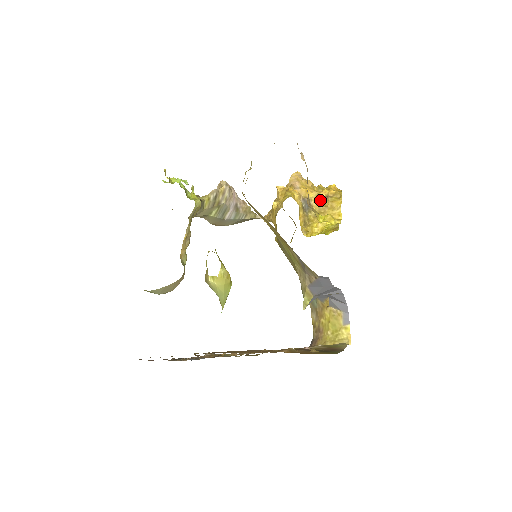
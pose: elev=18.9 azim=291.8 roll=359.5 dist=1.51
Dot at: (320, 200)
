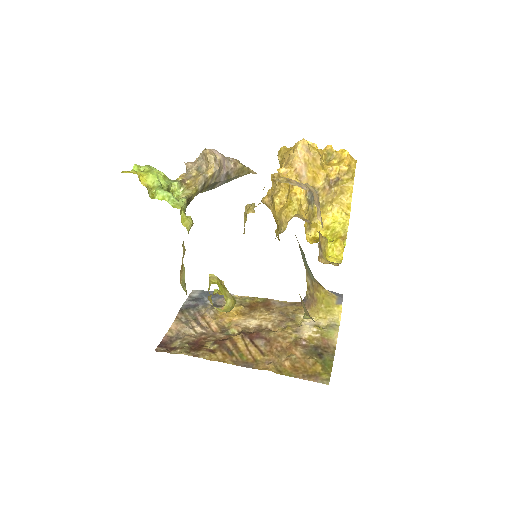
Dot at: (328, 184)
